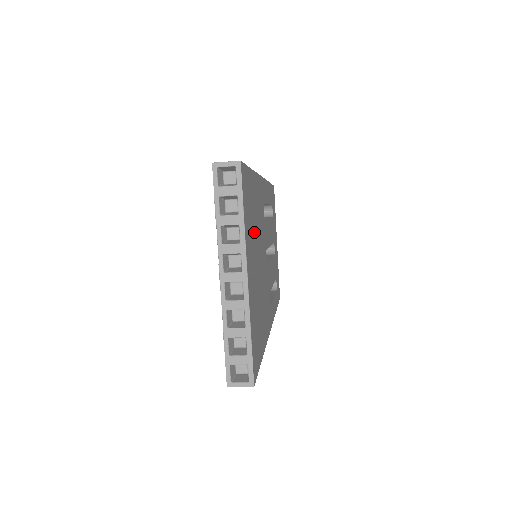
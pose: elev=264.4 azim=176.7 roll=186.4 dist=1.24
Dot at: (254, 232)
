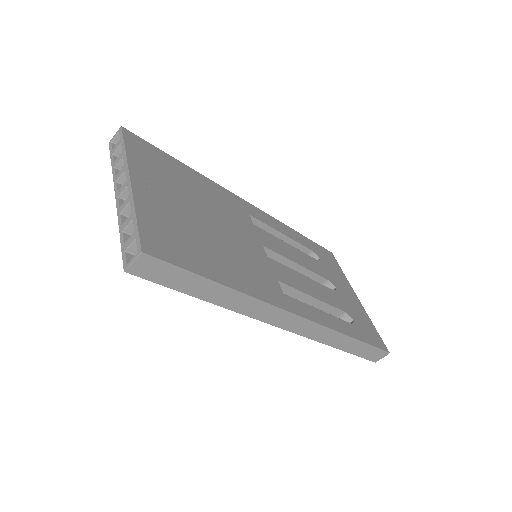
Dot at: (182, 189)
